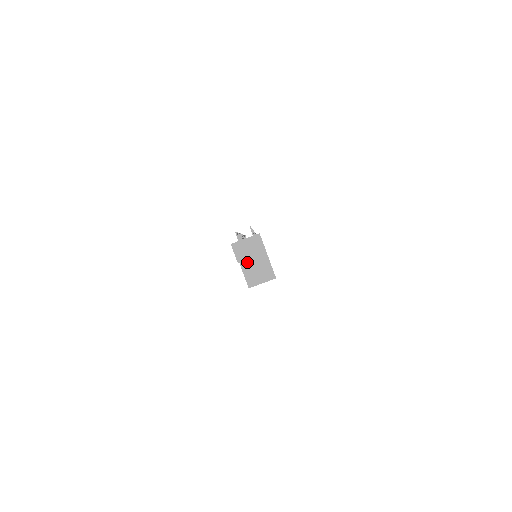
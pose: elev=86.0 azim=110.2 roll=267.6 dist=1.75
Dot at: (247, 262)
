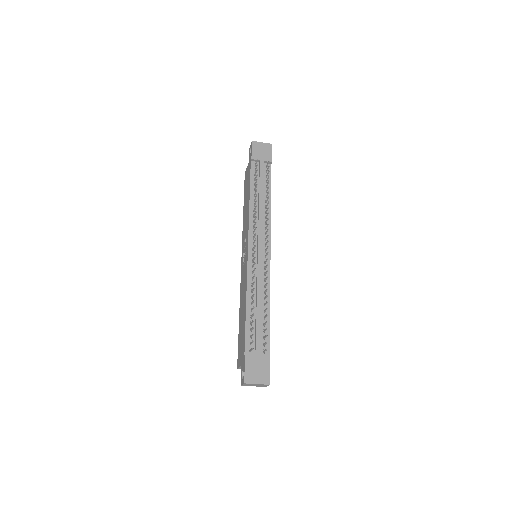
Dot at: occluded
